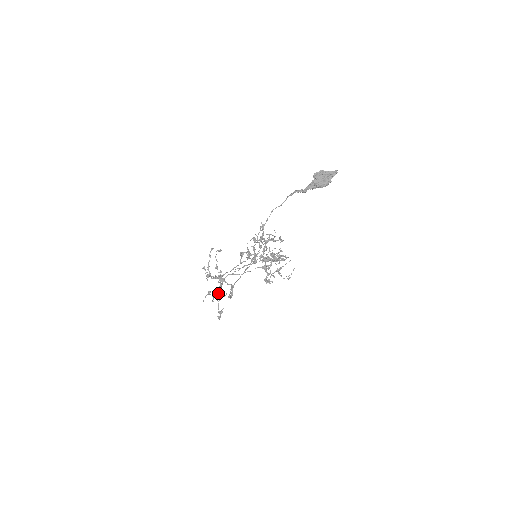
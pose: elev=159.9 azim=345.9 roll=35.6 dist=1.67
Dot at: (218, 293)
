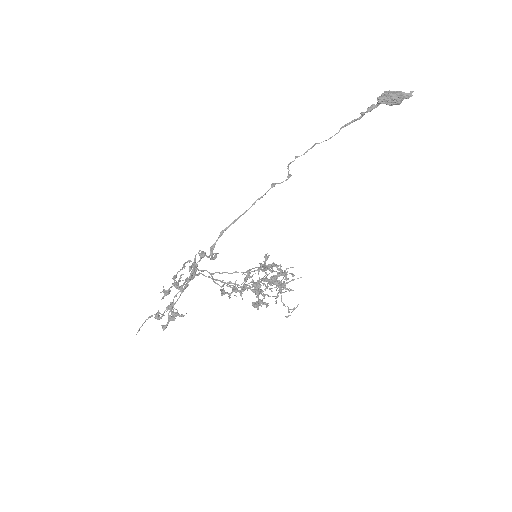
Dot at: (183, 283)
